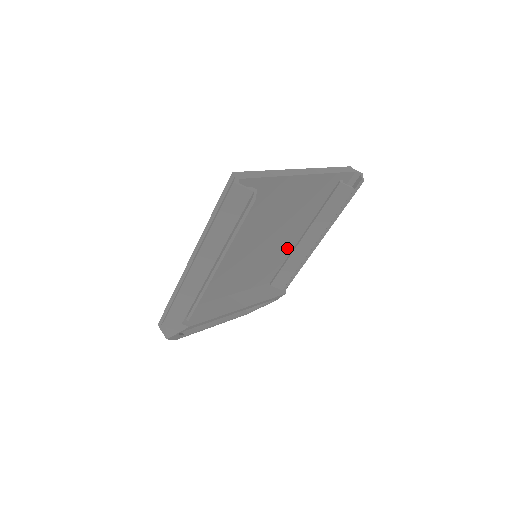
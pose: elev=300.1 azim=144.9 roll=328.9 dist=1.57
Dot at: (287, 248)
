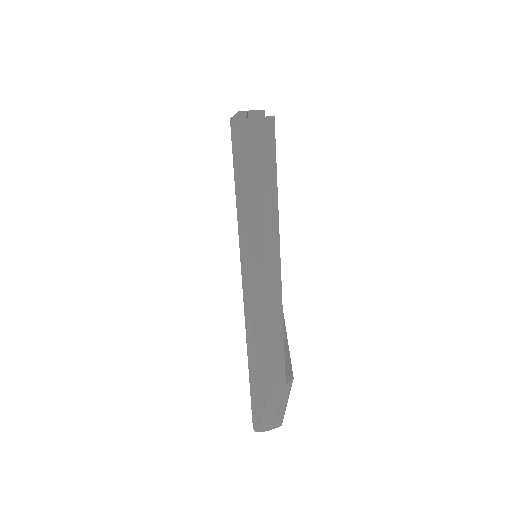
Dot at: occluded
